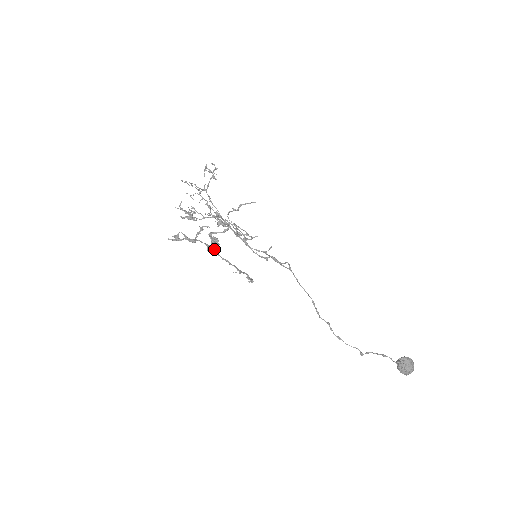
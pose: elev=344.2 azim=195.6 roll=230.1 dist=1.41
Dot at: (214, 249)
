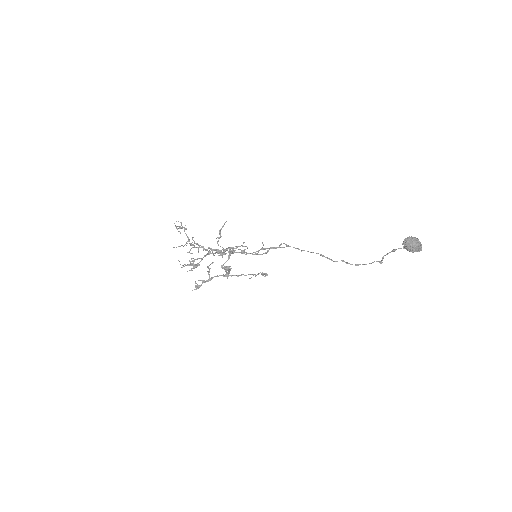
Dot at: (228, 274)
